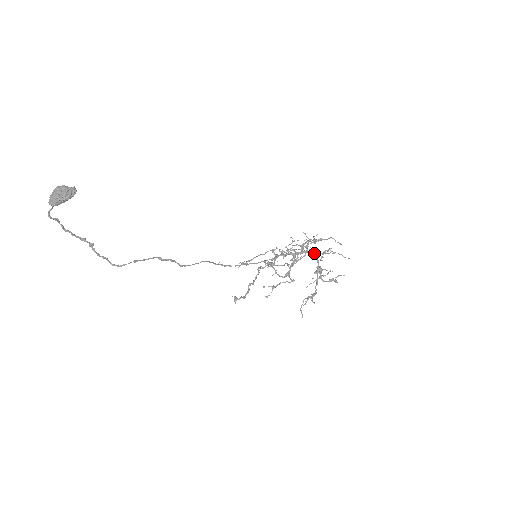
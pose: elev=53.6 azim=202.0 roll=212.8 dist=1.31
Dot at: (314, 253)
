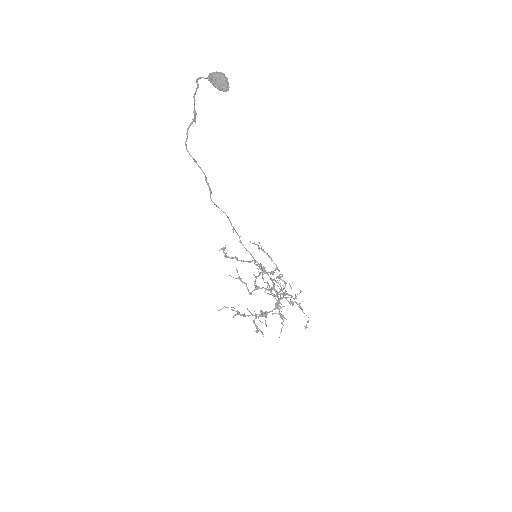
Dot at: (278, 306)
